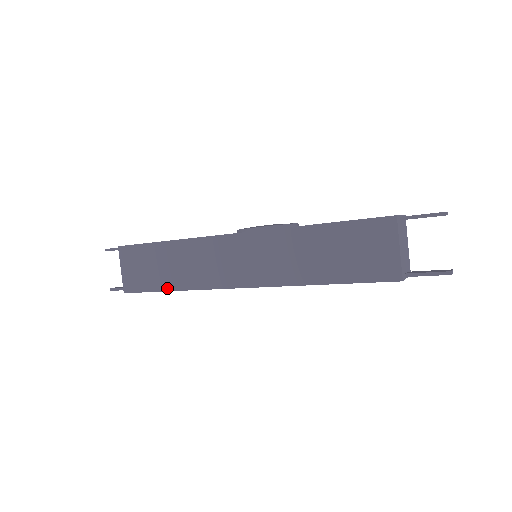
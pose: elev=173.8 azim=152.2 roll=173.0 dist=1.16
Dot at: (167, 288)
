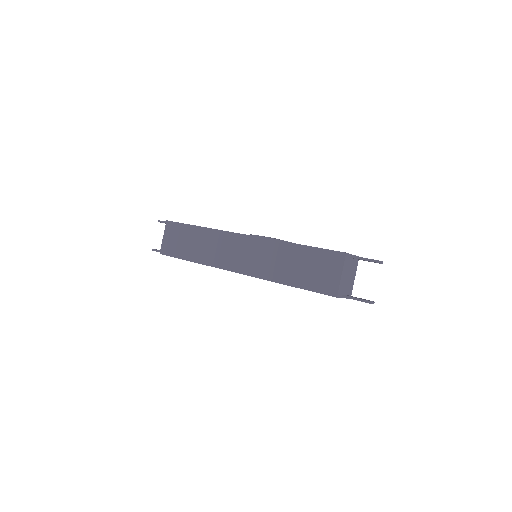
Dot at: (189, 259)
